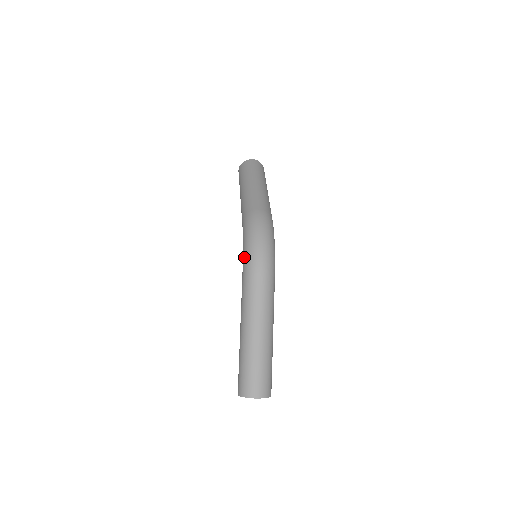
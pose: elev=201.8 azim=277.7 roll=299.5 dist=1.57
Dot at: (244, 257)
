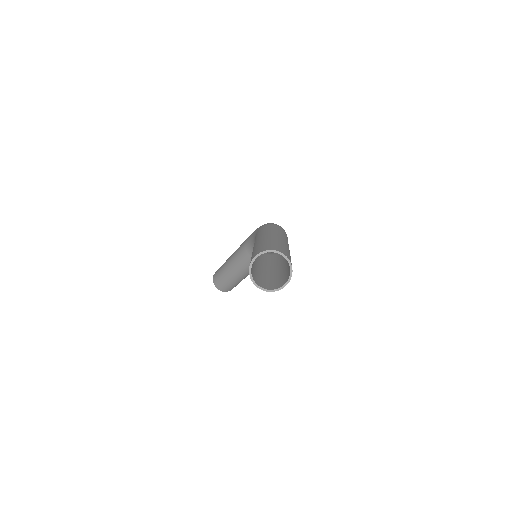
Dot at: (262, 225)
